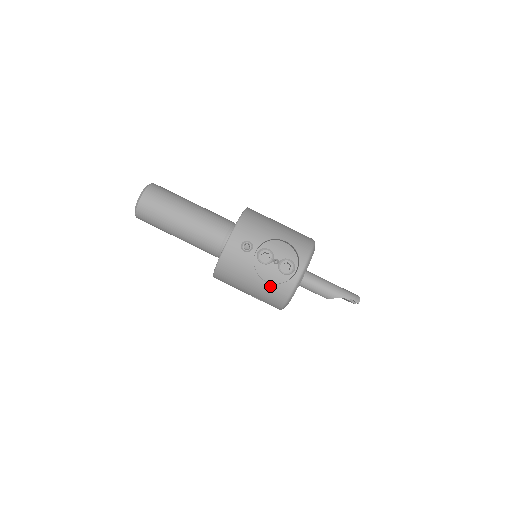
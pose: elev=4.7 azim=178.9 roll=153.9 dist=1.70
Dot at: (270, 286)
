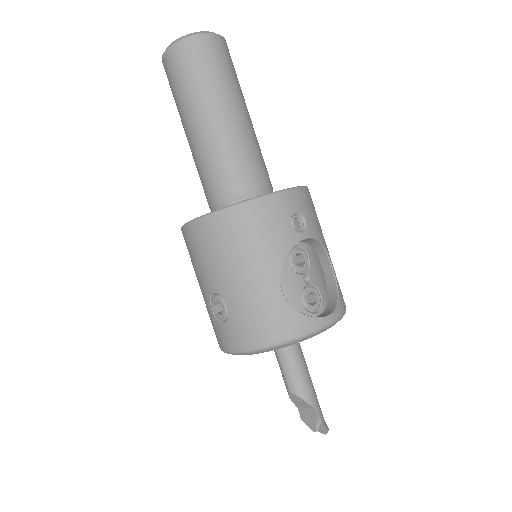
Dot at: (280, 301)
